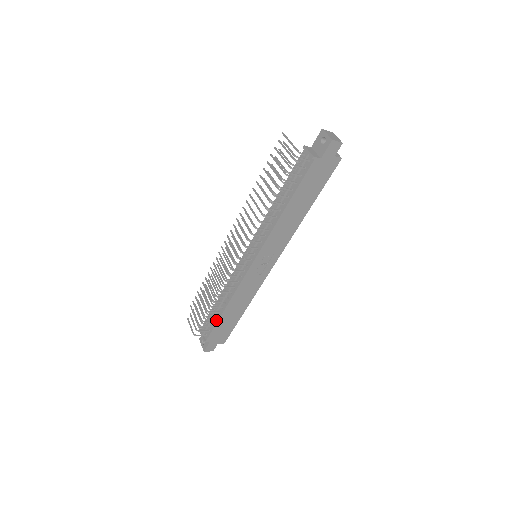
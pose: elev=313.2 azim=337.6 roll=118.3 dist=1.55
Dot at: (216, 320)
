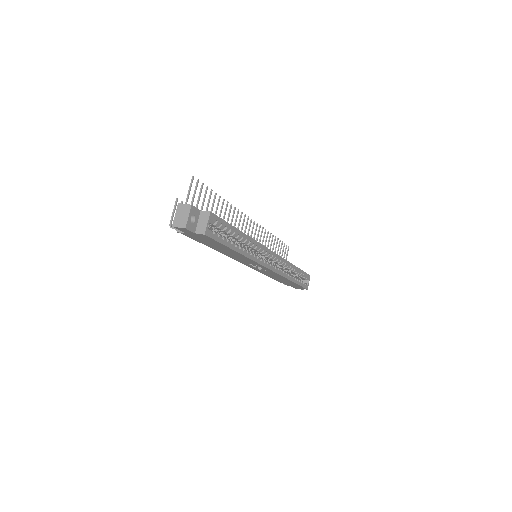
Dot at: occluded
